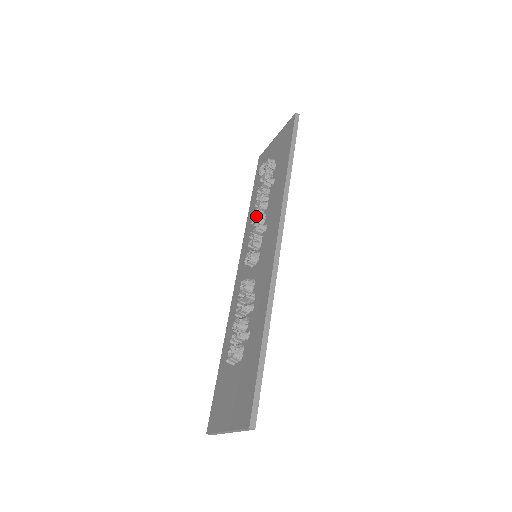
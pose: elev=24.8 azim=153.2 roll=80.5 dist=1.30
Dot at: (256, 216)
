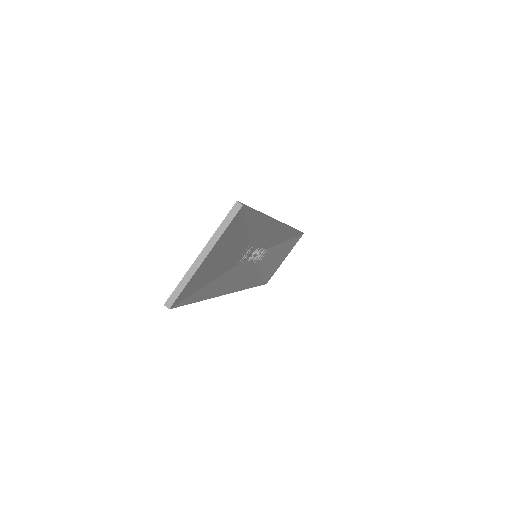
Dot at: occluded
